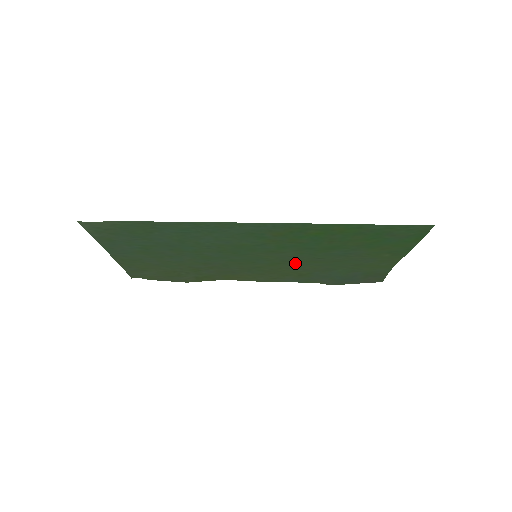
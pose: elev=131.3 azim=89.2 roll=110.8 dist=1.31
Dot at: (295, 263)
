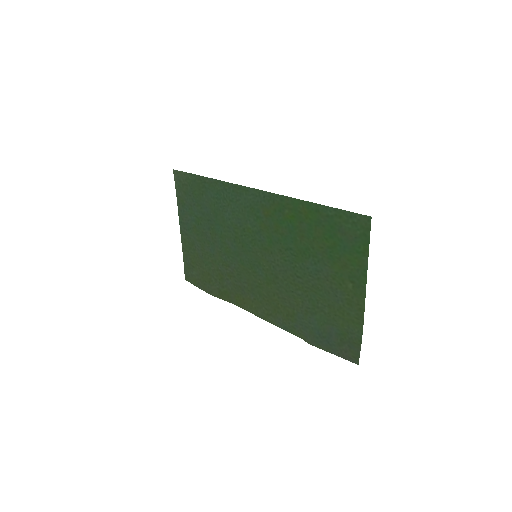
Dot at: (283, 285)
